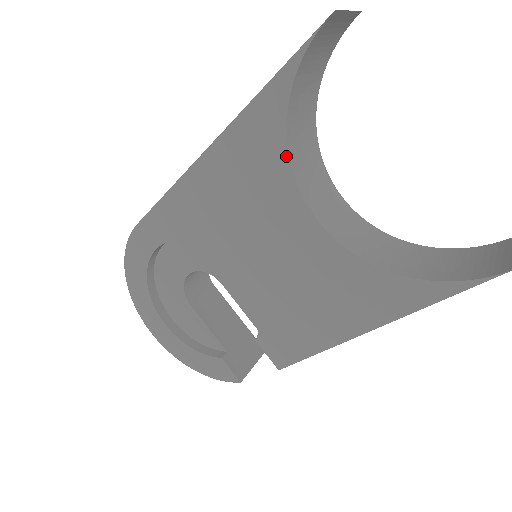
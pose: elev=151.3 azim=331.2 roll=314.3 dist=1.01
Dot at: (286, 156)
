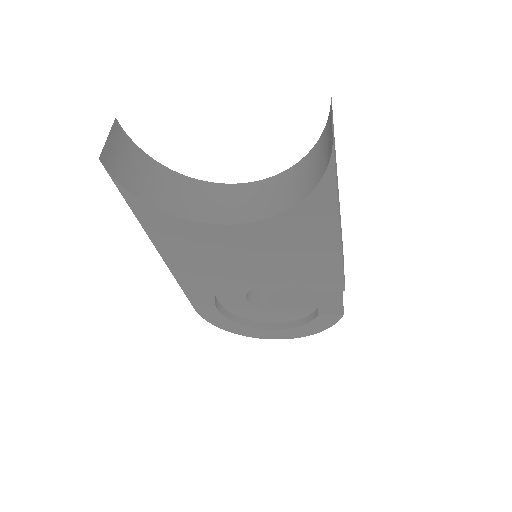
Dot at: (184, 220)
